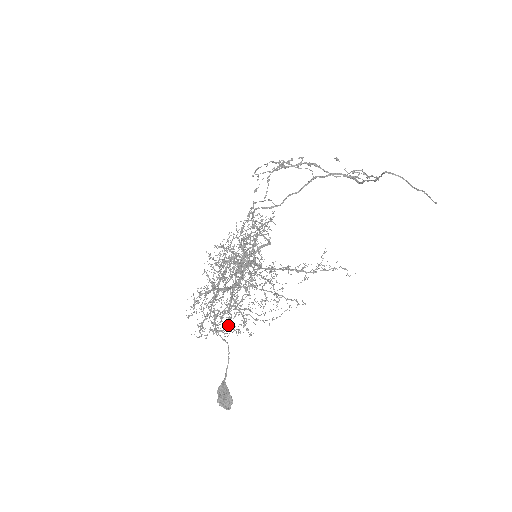
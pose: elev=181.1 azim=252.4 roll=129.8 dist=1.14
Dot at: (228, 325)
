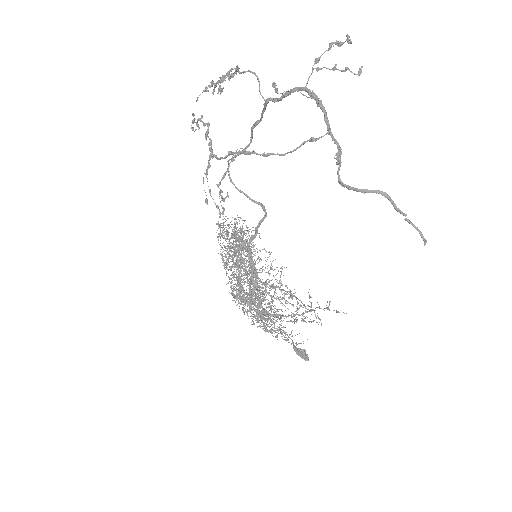
Dot at: occluded
